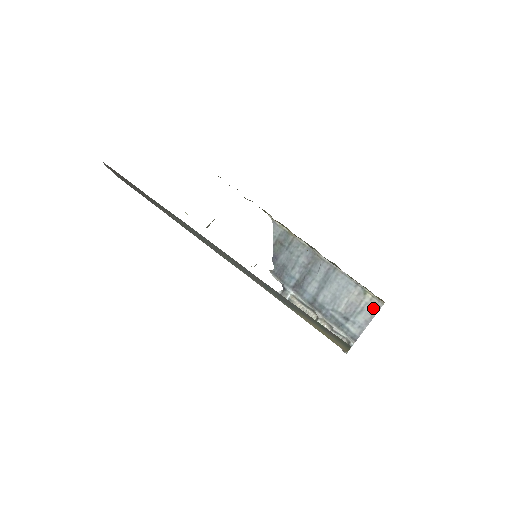
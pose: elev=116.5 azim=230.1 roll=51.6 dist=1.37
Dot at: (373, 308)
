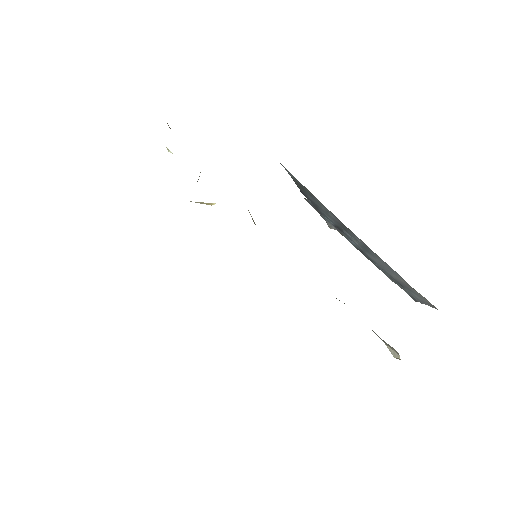
Dot at: (428, 303)
